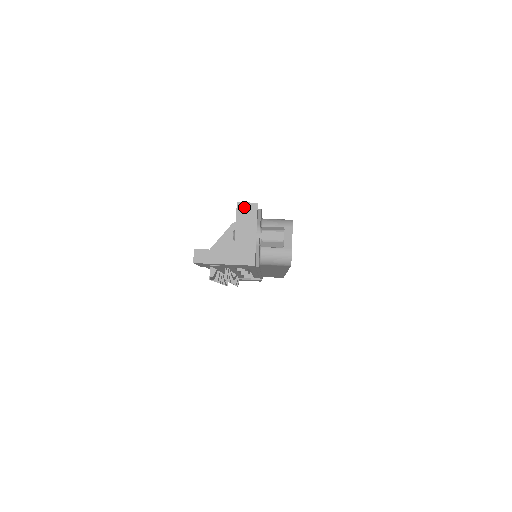
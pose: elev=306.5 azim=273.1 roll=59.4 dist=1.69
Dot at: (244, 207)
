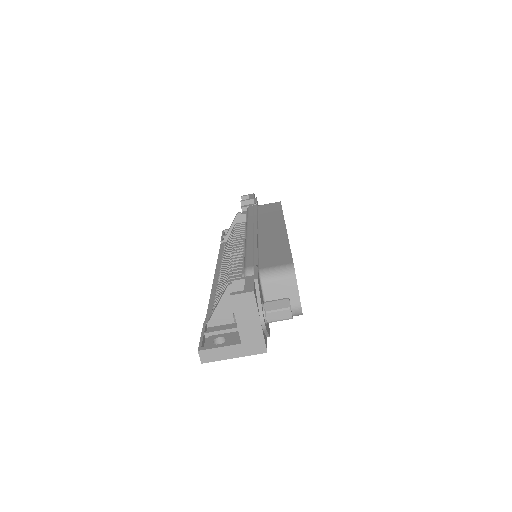
Dot at: (239, 299)
